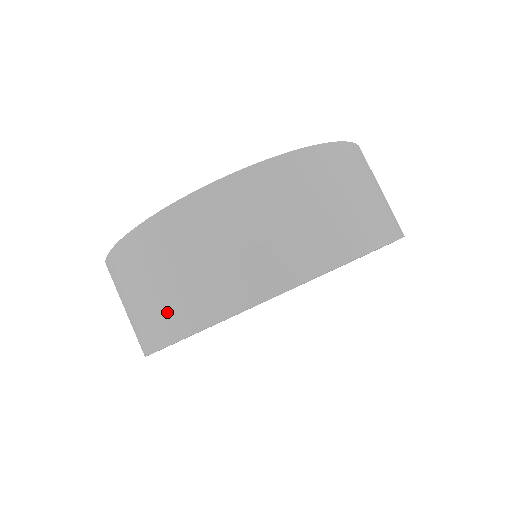
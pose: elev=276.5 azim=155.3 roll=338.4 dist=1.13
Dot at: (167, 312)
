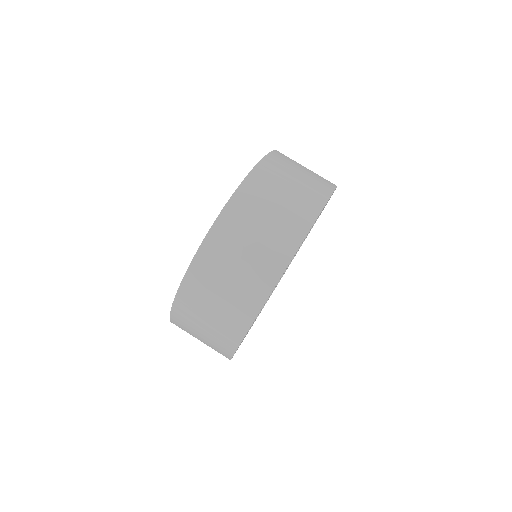
Dot at: occluded
